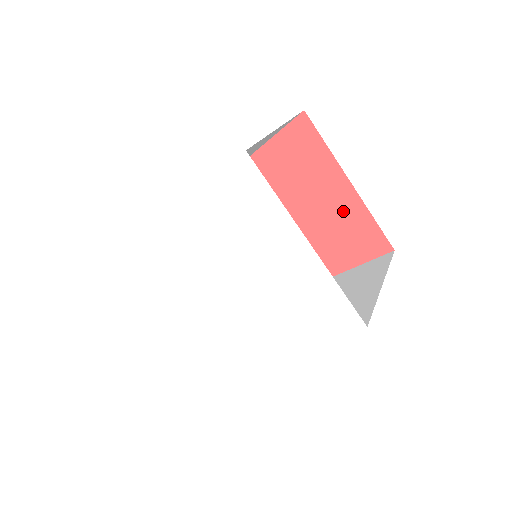
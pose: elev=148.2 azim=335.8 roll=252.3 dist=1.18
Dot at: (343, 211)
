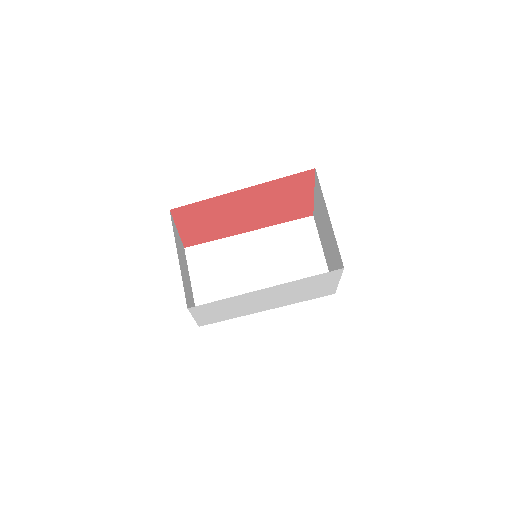
Dot at: (298, 205)
